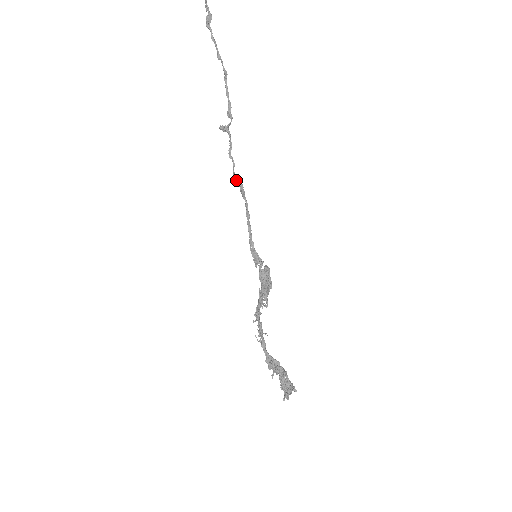
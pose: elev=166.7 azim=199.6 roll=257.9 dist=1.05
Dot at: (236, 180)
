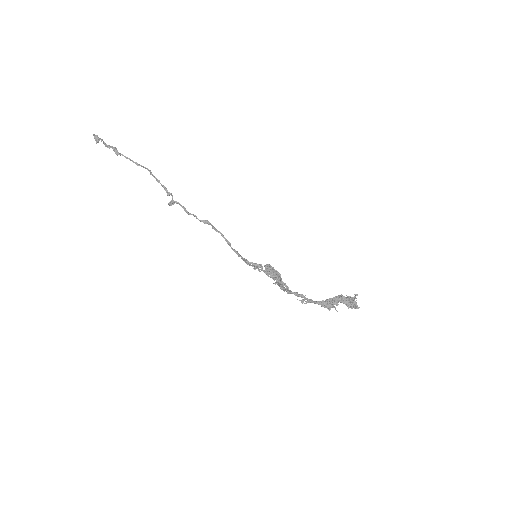
Dot at: (205, 223)
